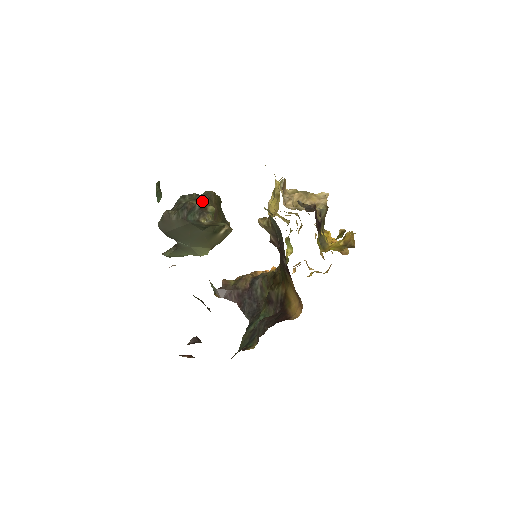
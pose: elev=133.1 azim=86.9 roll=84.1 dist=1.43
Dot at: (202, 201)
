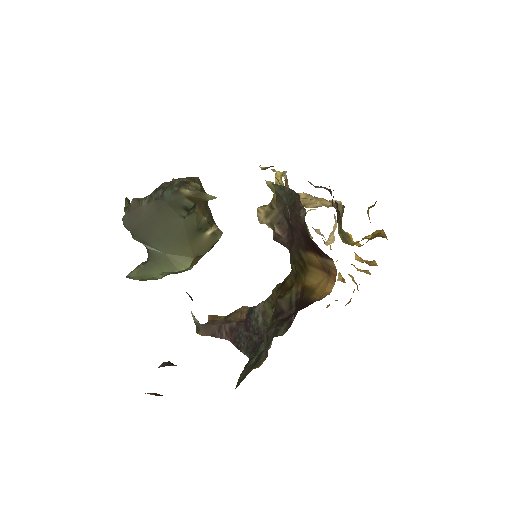
Dot at: (183, 179)
